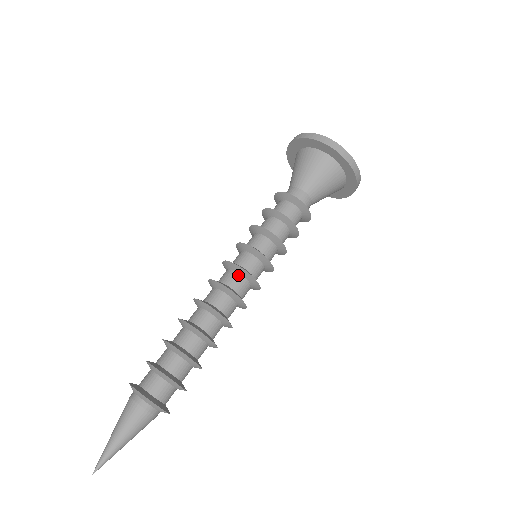
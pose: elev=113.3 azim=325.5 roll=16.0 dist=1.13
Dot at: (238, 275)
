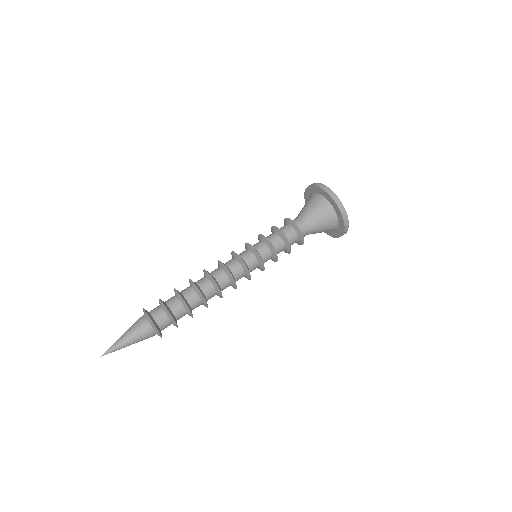
Dot at: (238, 263)
